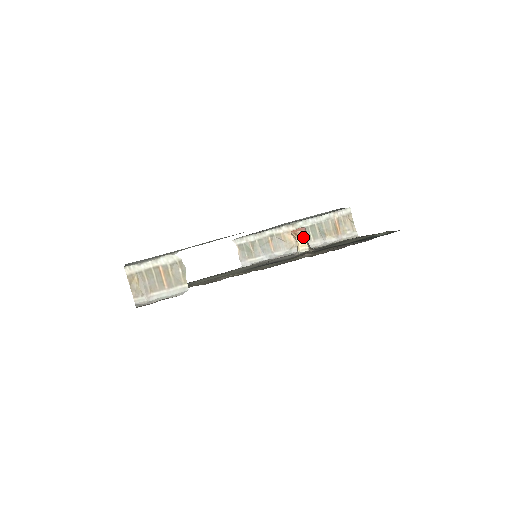
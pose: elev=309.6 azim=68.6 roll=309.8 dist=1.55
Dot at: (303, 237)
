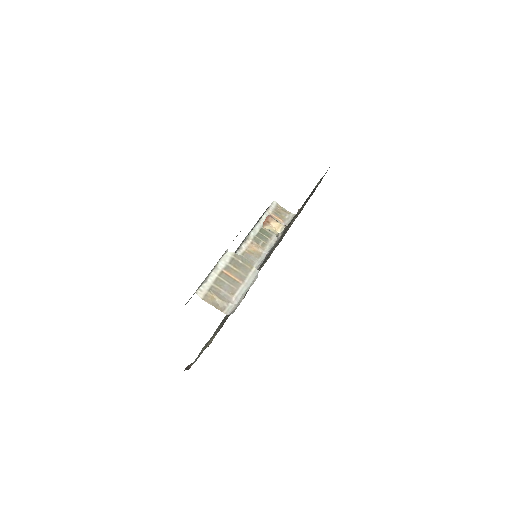
Dot at: (274, 221)
